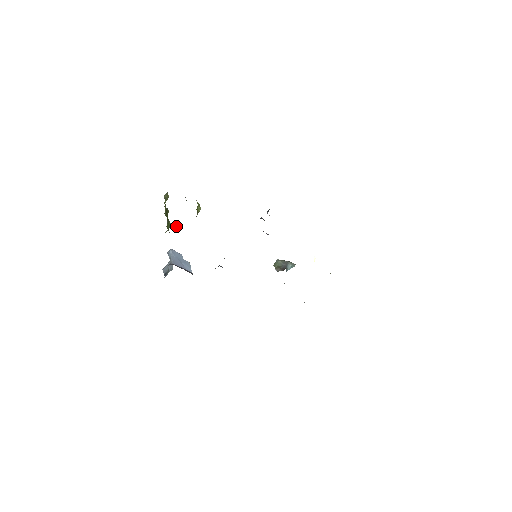
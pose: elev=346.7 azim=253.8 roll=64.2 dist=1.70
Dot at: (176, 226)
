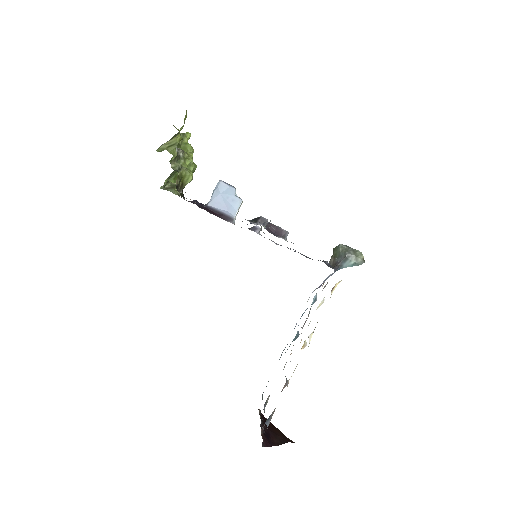
Dot at: (173, 188)
